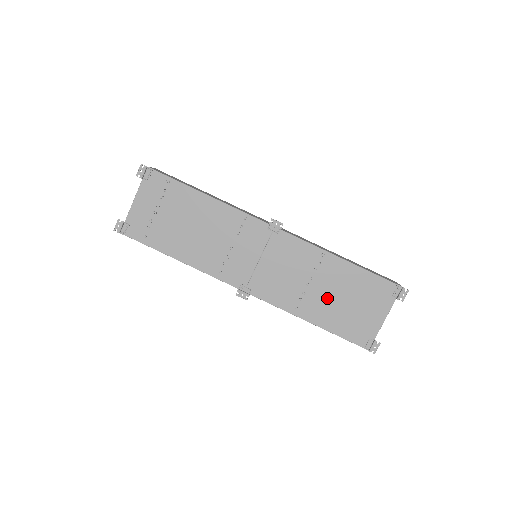
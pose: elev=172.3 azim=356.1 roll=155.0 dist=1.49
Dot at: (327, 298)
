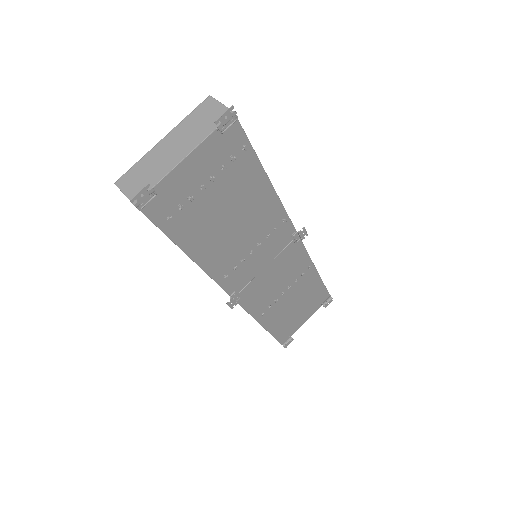
Dot at: (287, 305)
